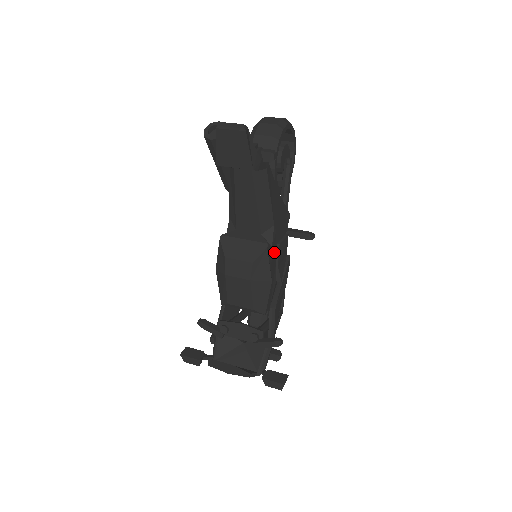
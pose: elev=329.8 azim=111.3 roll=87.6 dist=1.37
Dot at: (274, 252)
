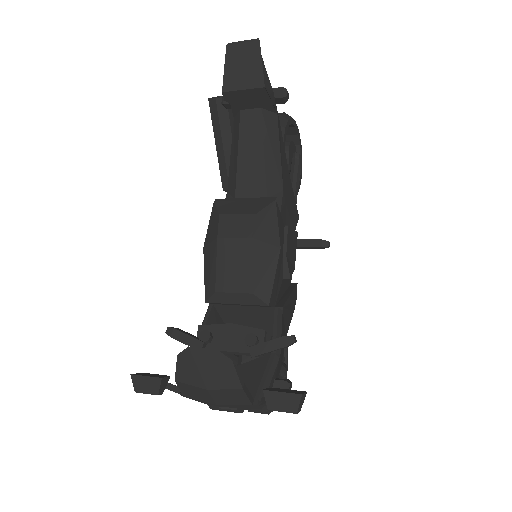
Dot at: (282, 229)
